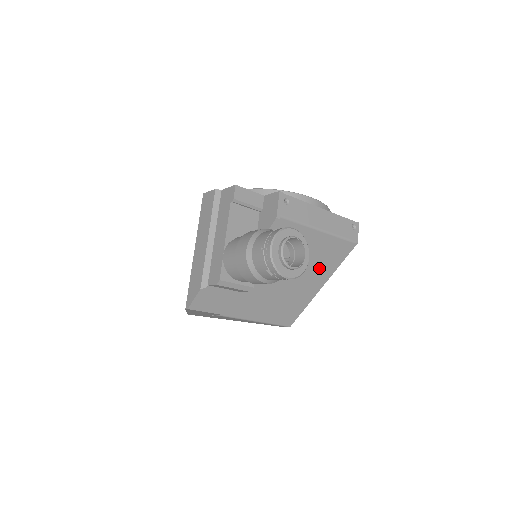
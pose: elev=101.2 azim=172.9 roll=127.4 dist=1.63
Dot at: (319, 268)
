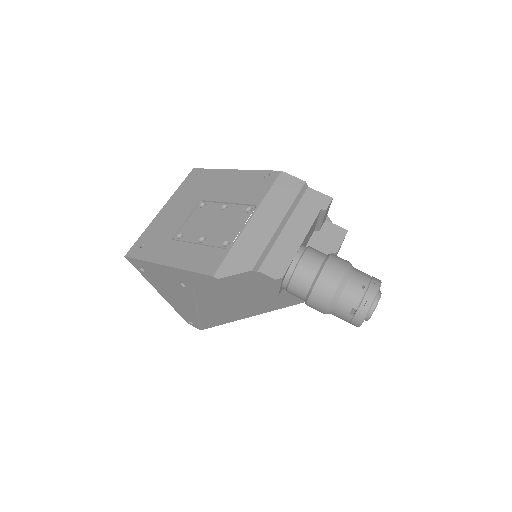
Dot at: (283, 300)
